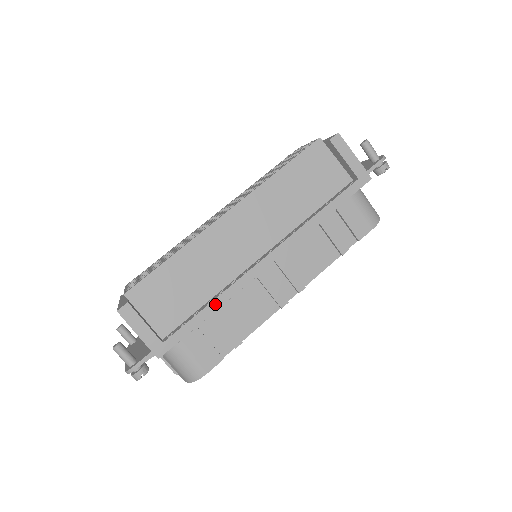
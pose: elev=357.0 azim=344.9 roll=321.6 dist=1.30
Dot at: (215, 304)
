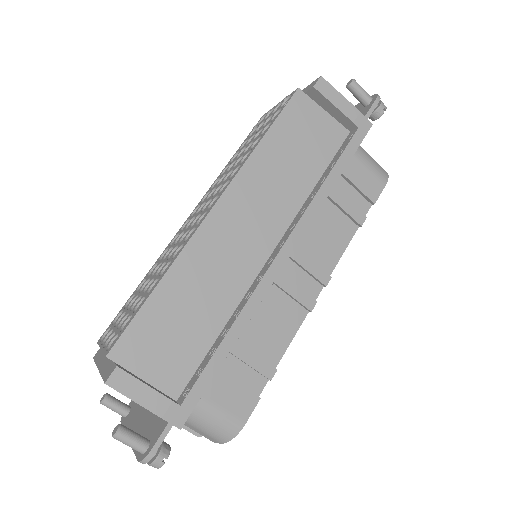
Dot at: (234, 332)
